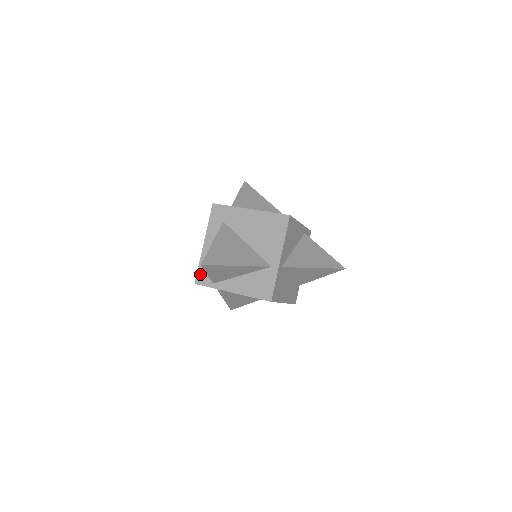
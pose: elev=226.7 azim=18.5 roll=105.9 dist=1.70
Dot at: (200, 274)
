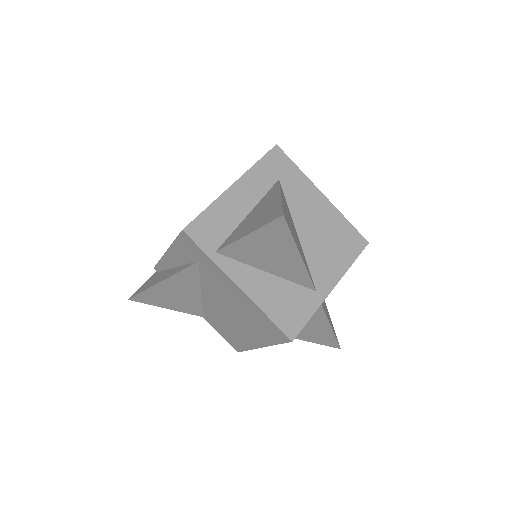
Dot at: (201, 222)
